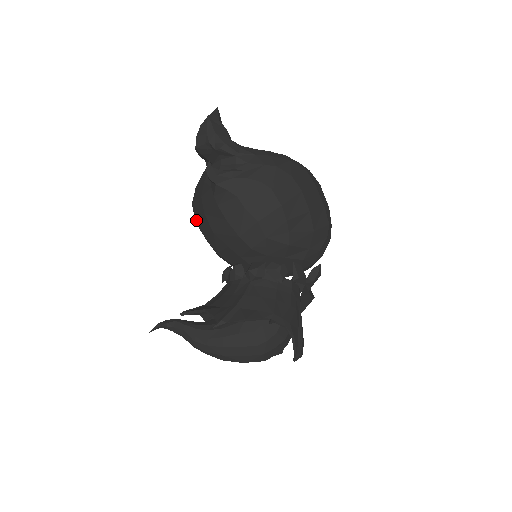
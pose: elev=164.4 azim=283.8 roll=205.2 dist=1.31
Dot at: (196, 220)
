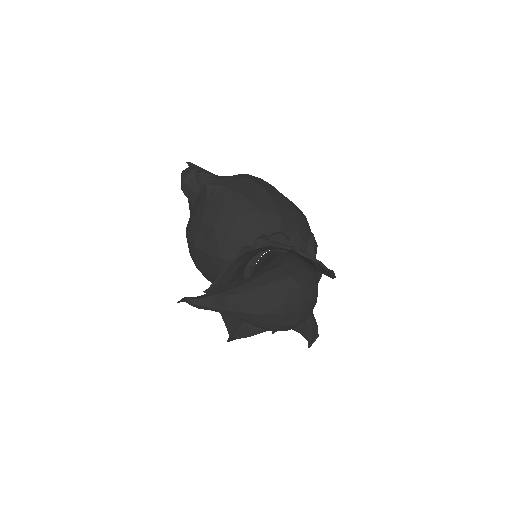
Dot at: (194, 242)
